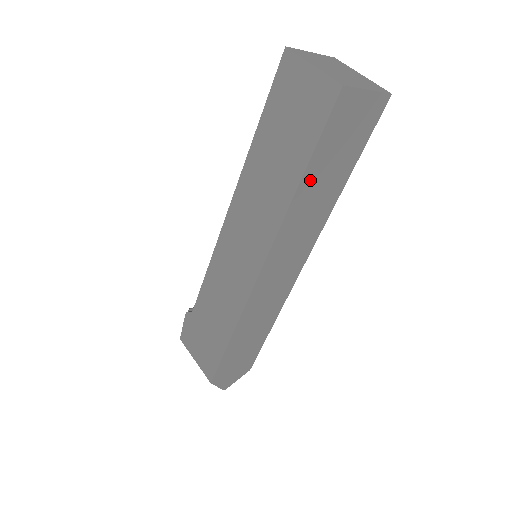
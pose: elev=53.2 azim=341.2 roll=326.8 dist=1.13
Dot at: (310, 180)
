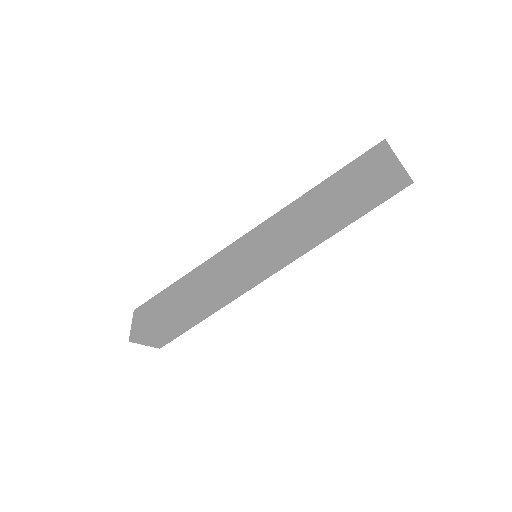
Dot at: (329, 189)
